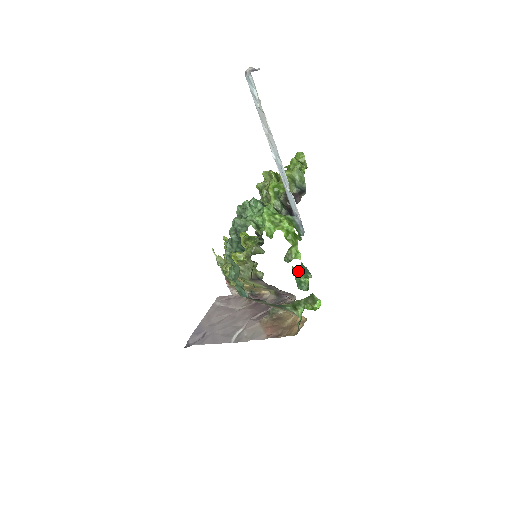
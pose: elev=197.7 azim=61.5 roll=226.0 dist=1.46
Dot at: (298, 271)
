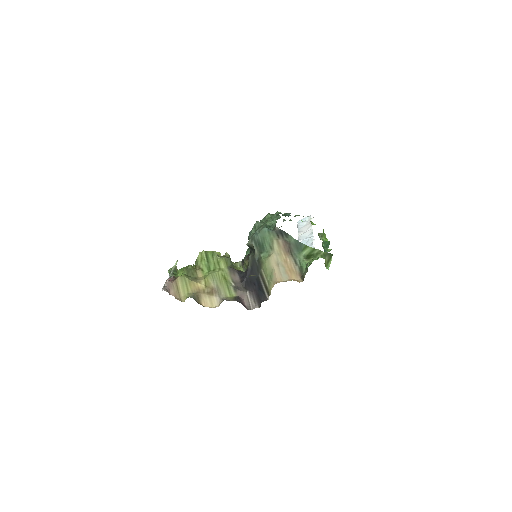
Dot at: (324, 244)
